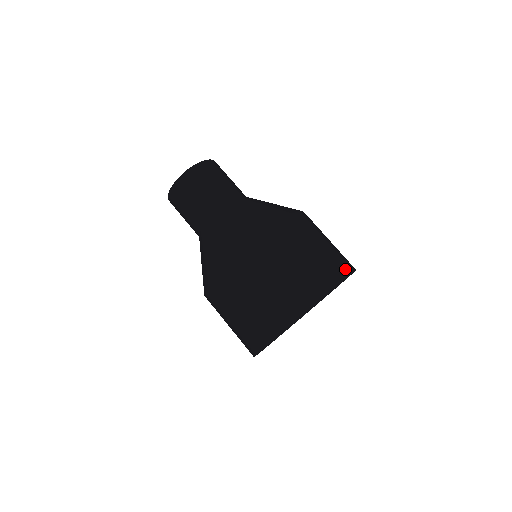
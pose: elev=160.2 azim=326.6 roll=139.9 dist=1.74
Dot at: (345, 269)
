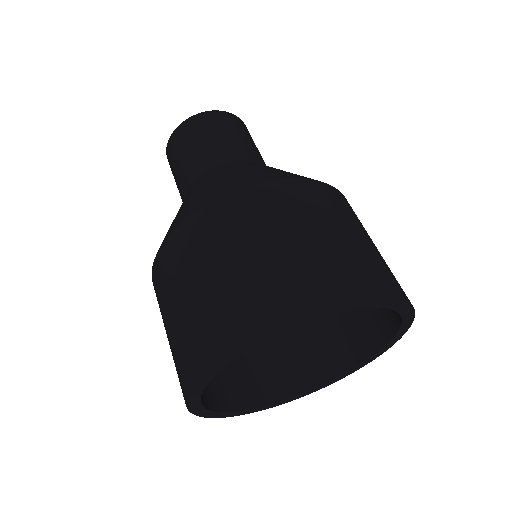
Dot at: occluded
